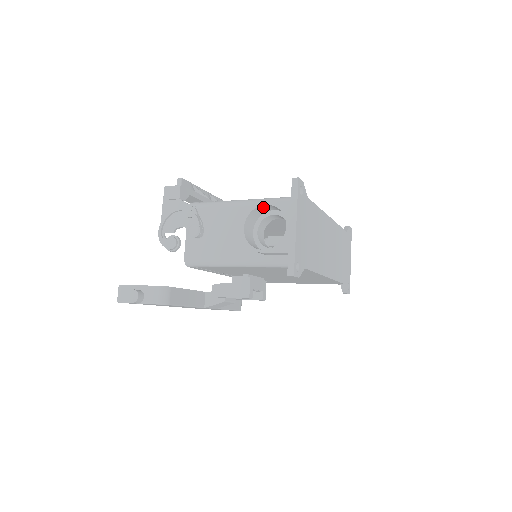
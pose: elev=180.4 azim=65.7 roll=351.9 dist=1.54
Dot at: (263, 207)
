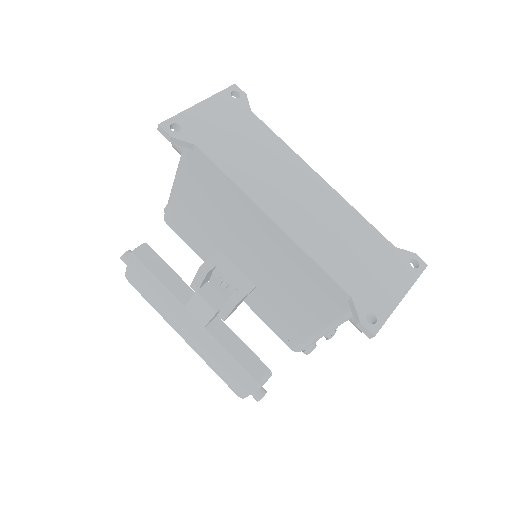
Dot at: occluded
